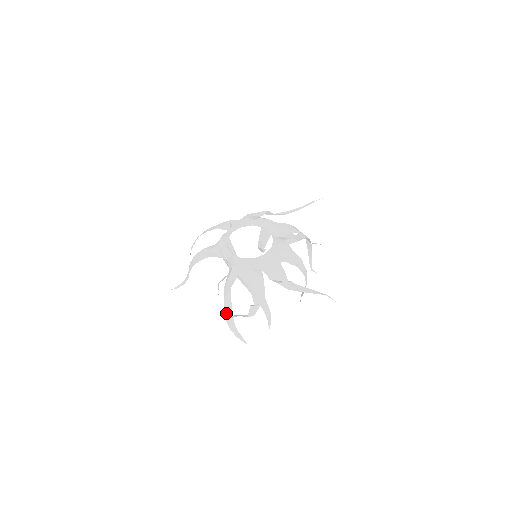
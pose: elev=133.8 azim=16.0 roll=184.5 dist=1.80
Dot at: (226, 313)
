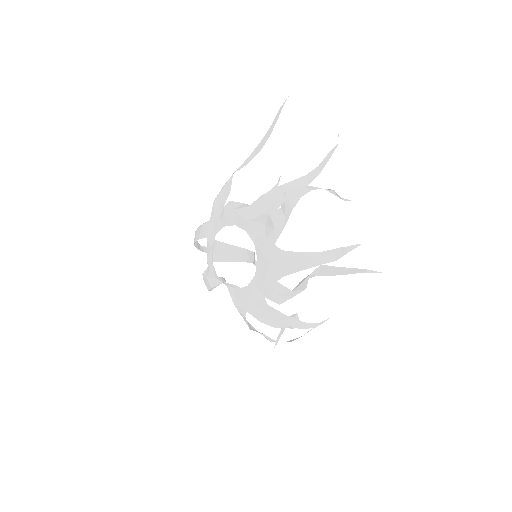
Dot at: occluded
